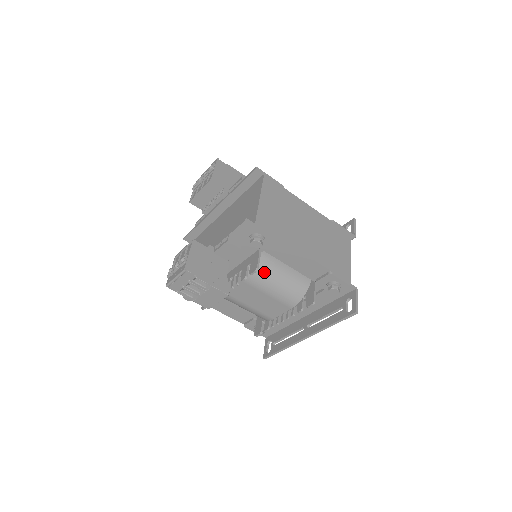
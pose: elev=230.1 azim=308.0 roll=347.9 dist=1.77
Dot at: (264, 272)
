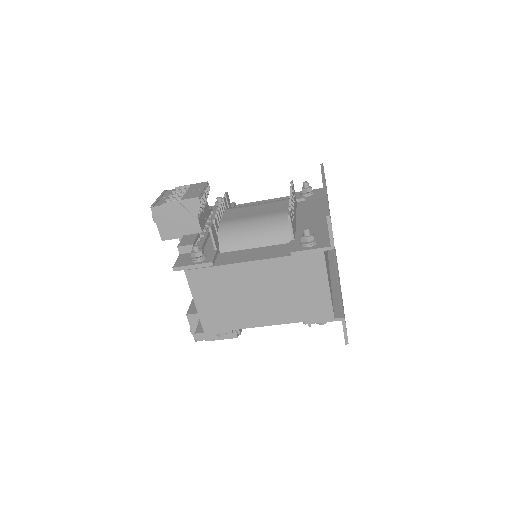
Dot at: occluded
